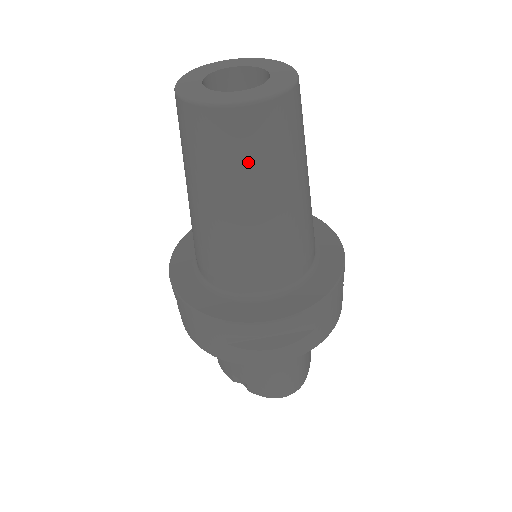
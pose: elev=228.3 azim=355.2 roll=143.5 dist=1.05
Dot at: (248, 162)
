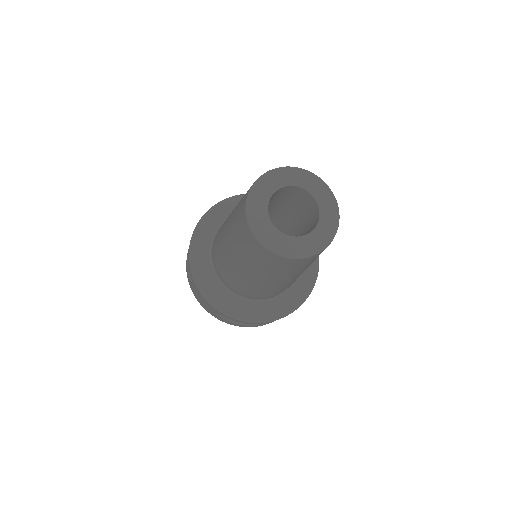
Dot at: (277, 271)
